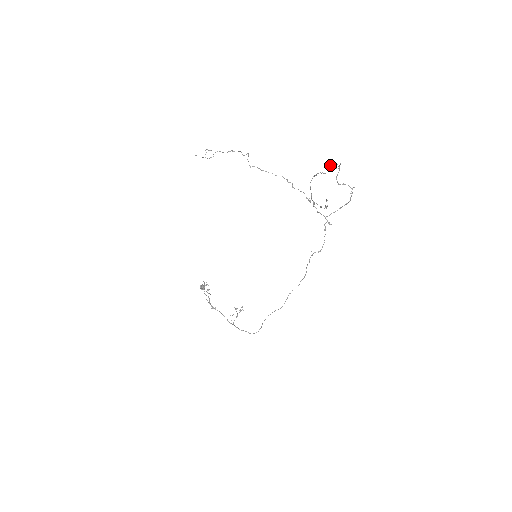
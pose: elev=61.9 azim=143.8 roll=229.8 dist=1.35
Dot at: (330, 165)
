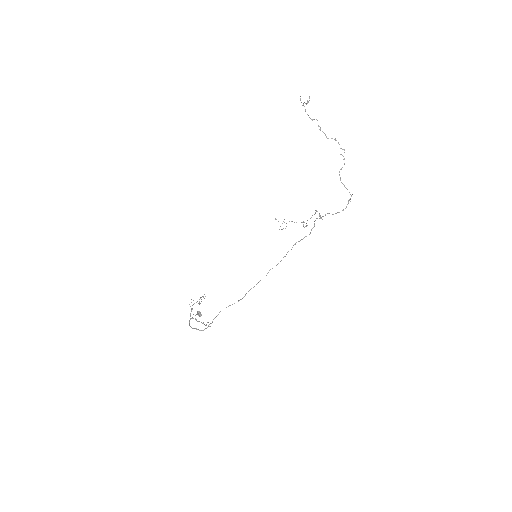
Dot at: (335, 139)
